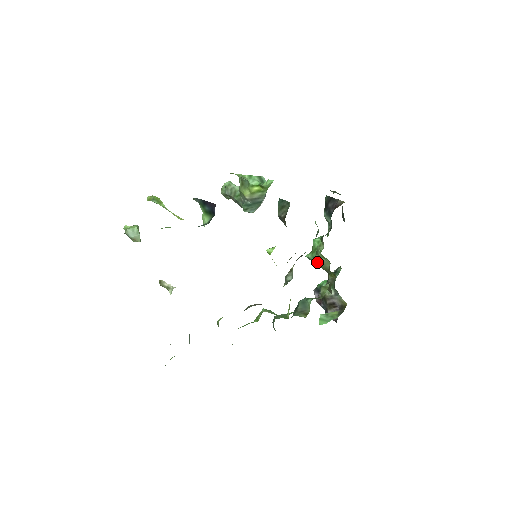
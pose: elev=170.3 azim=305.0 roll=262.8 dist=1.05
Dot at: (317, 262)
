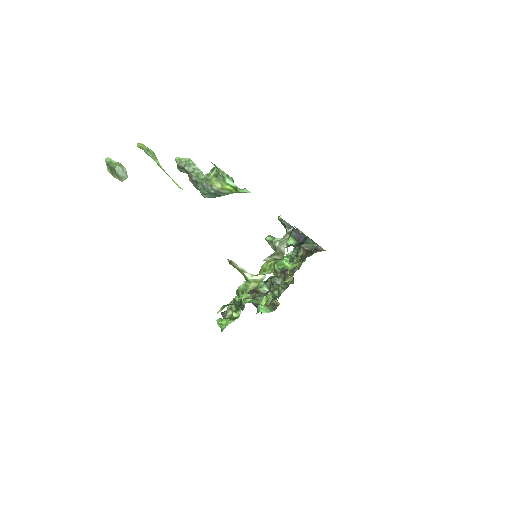
Dot at: occluded
